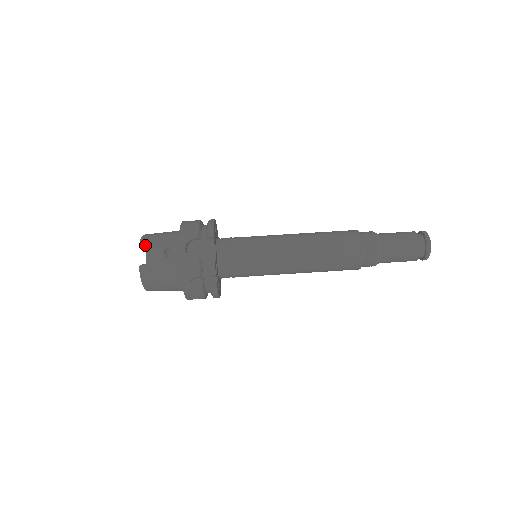
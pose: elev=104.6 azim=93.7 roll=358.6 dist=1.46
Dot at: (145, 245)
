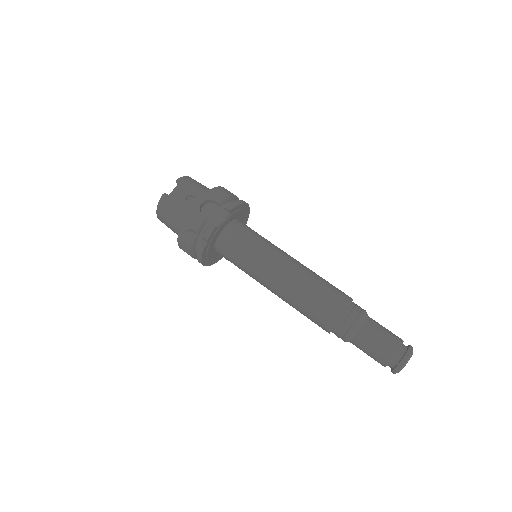
Dot at: (181, 182)
